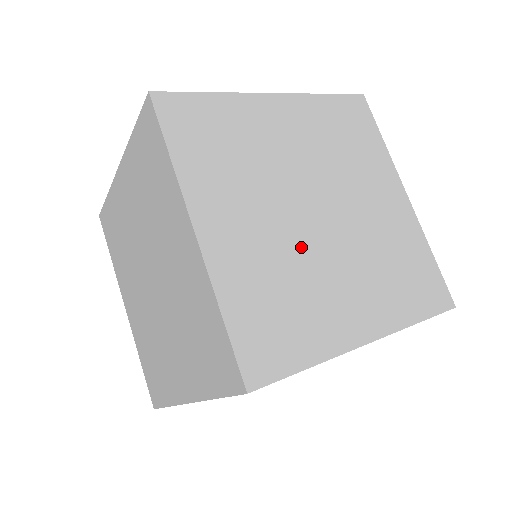
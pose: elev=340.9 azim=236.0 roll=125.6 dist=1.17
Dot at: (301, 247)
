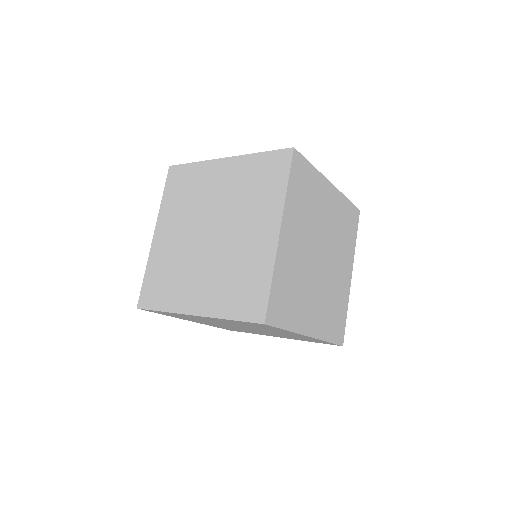
Dot at: (308, 270)
